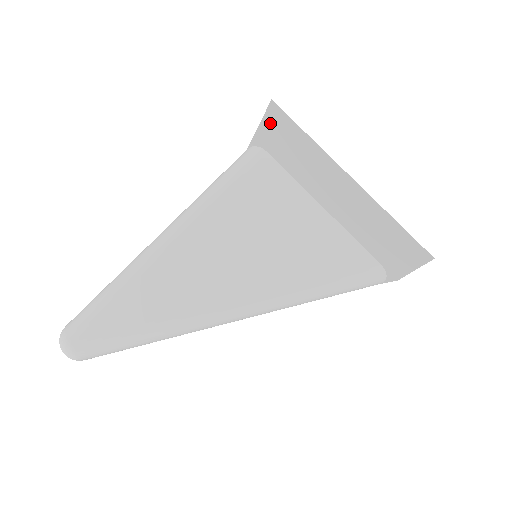
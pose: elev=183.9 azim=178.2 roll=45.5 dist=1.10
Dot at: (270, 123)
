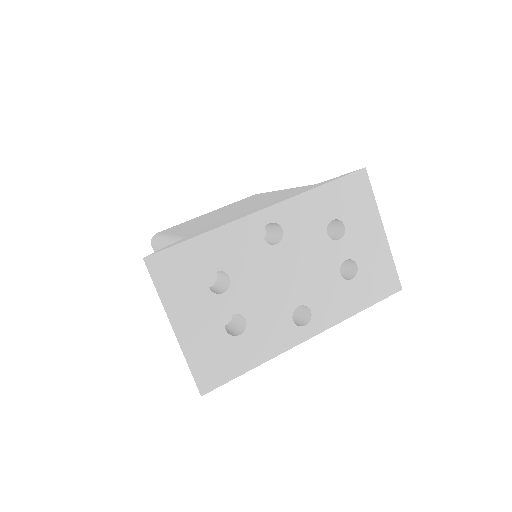
Dot at: occluded
